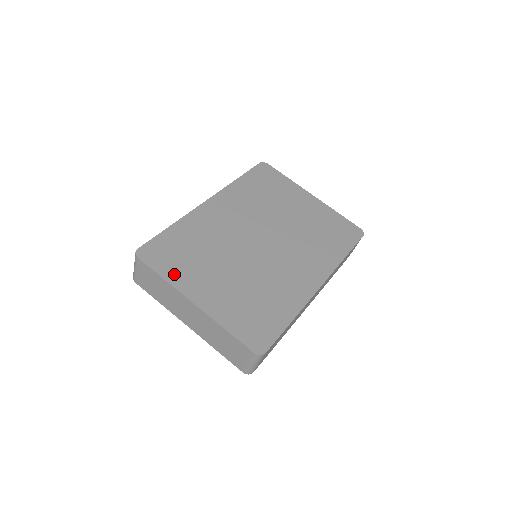
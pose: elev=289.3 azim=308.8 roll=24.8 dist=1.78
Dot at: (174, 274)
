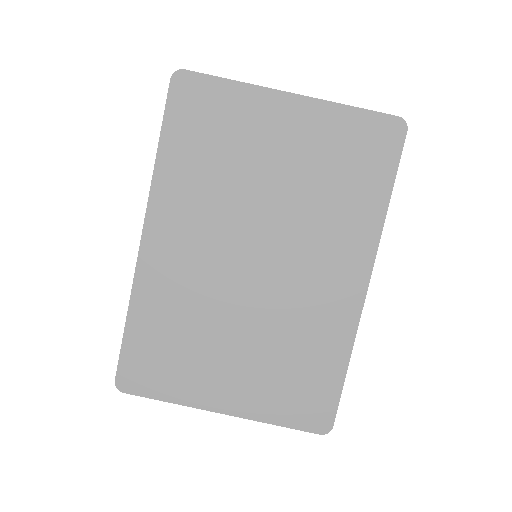
Dot at: (177, 389)
